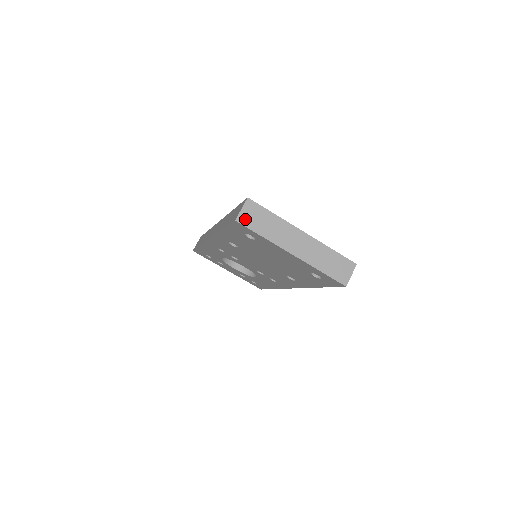
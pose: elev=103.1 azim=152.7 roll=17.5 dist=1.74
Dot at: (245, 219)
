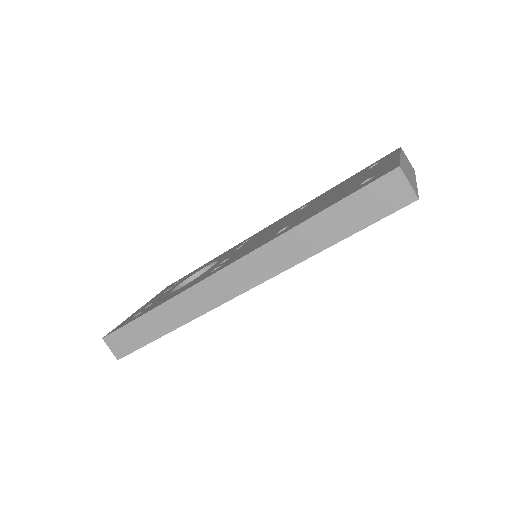
Dot at: (414, 189)
